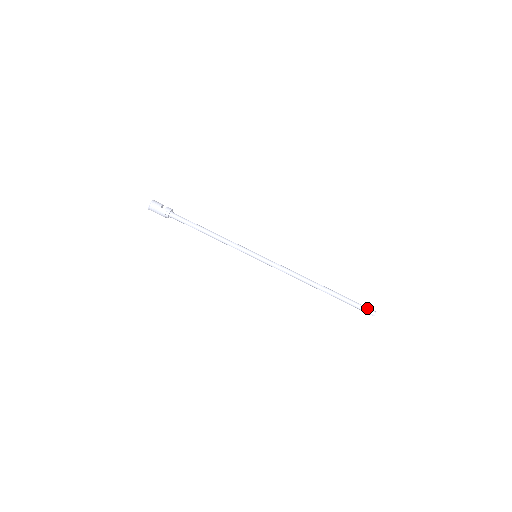
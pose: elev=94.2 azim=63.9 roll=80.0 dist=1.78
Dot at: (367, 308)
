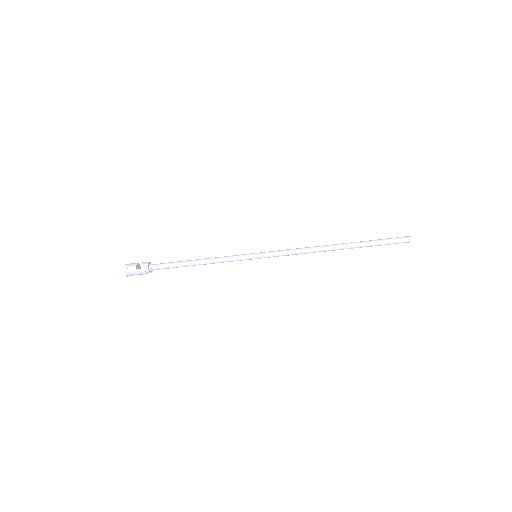
Dot at: (399, 239)
